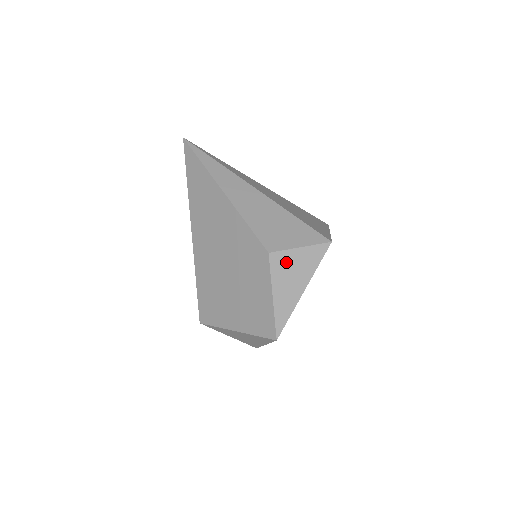
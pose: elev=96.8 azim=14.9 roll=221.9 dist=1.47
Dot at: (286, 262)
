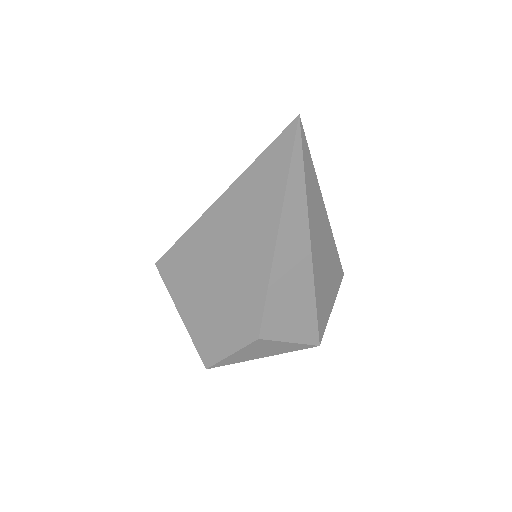
Dot at: (267, 345)
